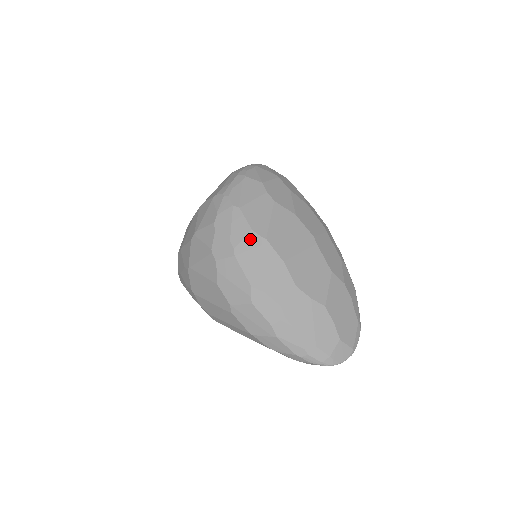
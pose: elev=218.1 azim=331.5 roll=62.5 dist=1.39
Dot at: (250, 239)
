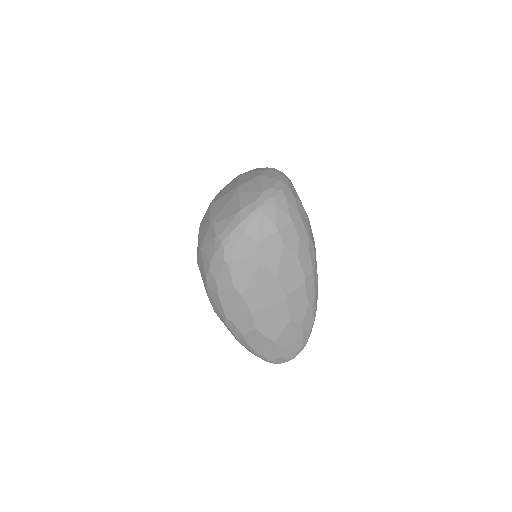
Dot at: (231, 291)
